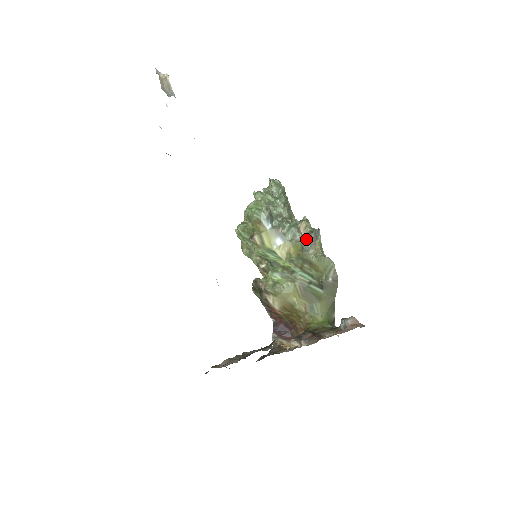
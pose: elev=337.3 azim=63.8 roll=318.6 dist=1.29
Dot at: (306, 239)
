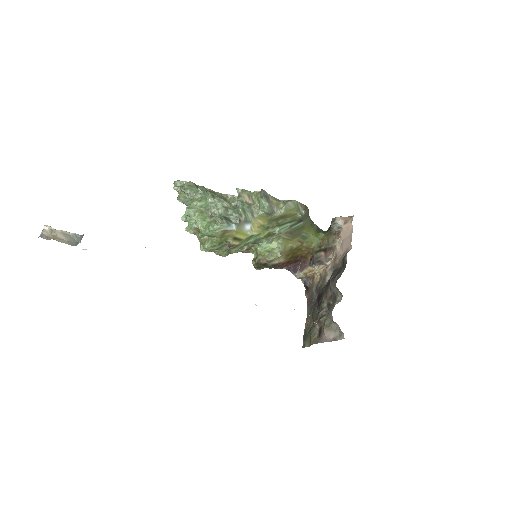
Dot at: (264, 206)
